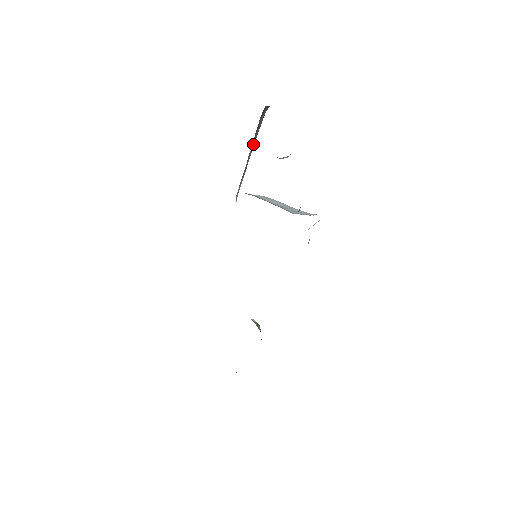
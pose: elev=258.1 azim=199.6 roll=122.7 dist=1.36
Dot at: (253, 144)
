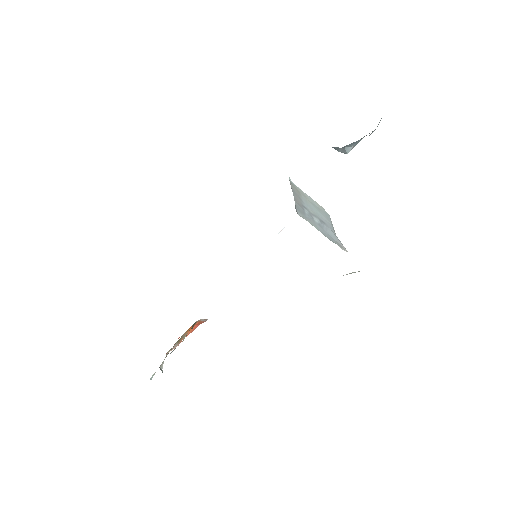
Dot at: occluded
